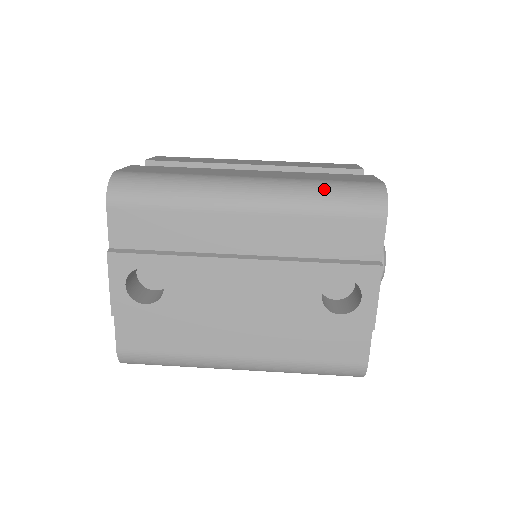
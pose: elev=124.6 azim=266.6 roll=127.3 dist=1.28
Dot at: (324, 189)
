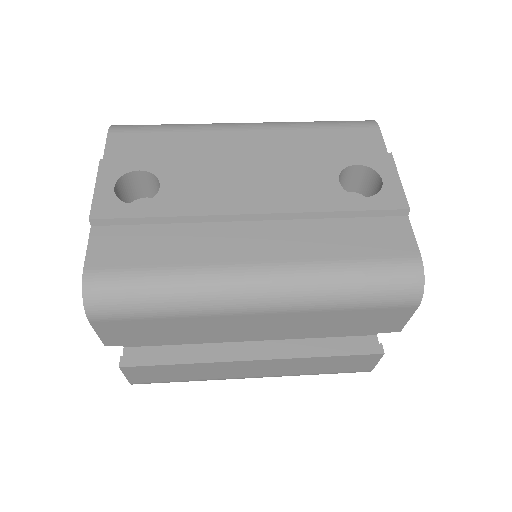
Dot at: occluded
